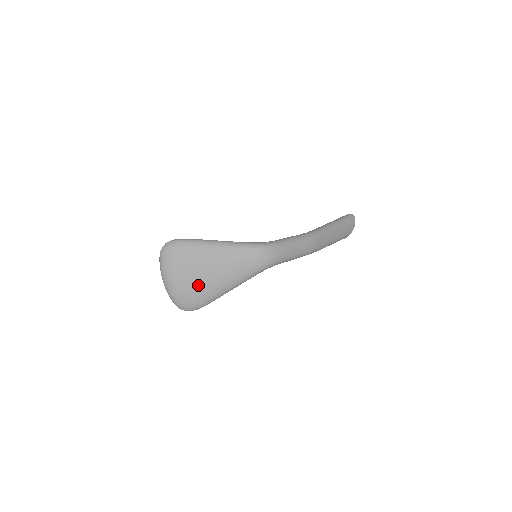
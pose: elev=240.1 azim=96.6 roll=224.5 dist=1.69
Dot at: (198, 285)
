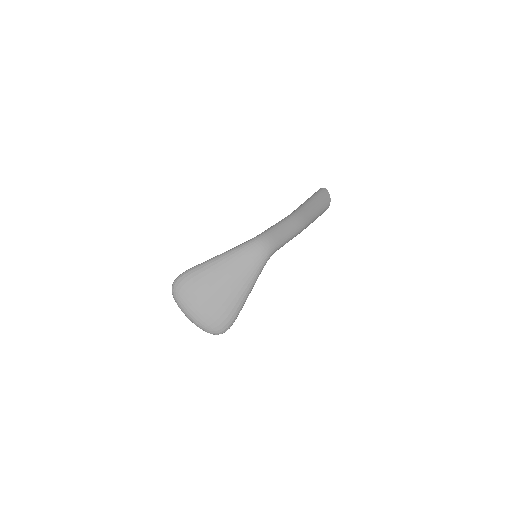
Dot at: (218, 303)
